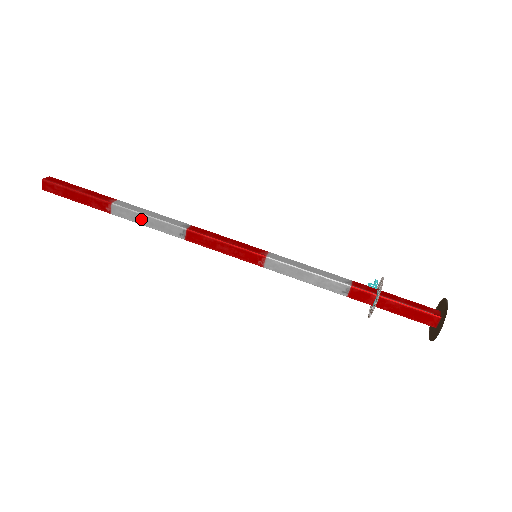
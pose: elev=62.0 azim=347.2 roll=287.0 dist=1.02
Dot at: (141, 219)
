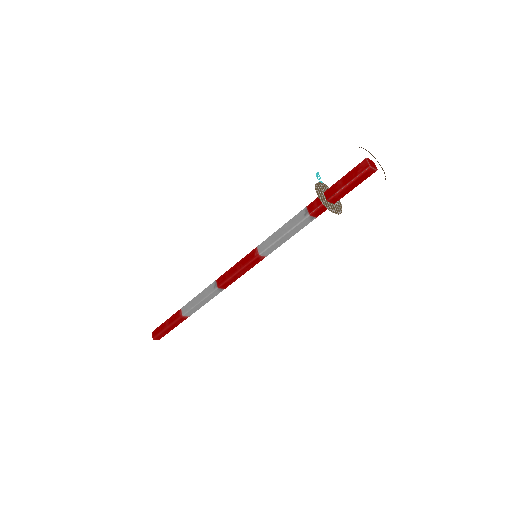
Dot at: (200, 305)
